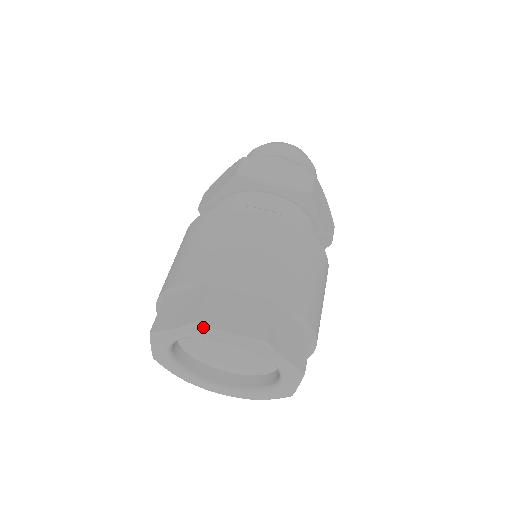
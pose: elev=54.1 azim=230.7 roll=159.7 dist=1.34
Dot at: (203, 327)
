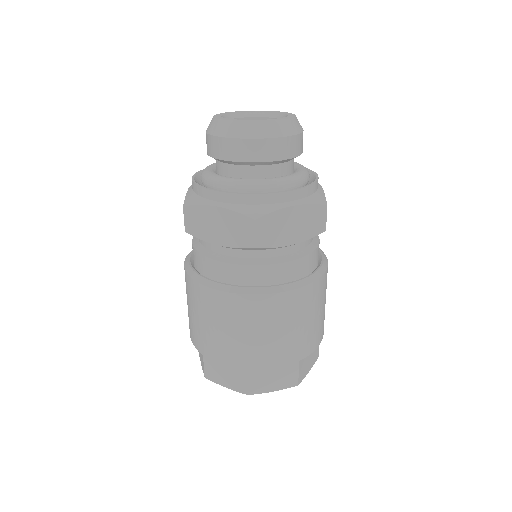
Dot at: (211, 379)
